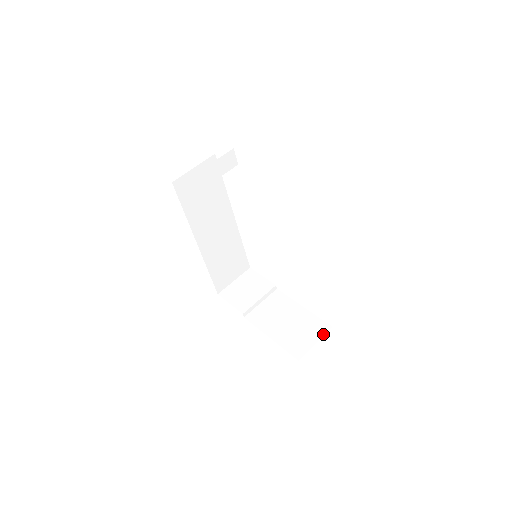
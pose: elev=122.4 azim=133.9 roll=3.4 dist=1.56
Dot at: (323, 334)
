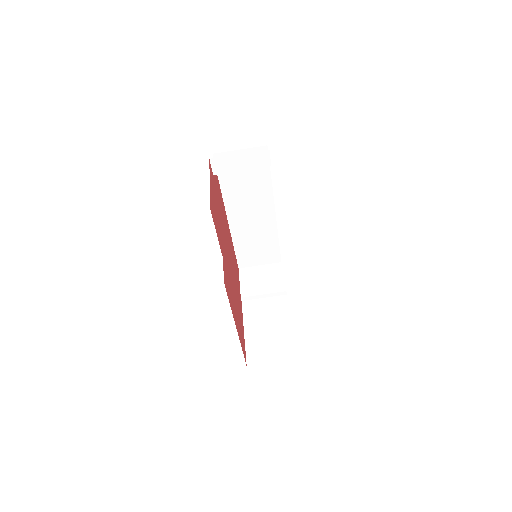
Dot at: (285, 359)
